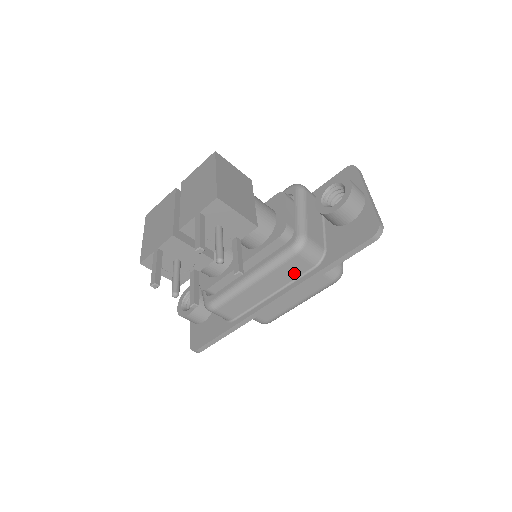
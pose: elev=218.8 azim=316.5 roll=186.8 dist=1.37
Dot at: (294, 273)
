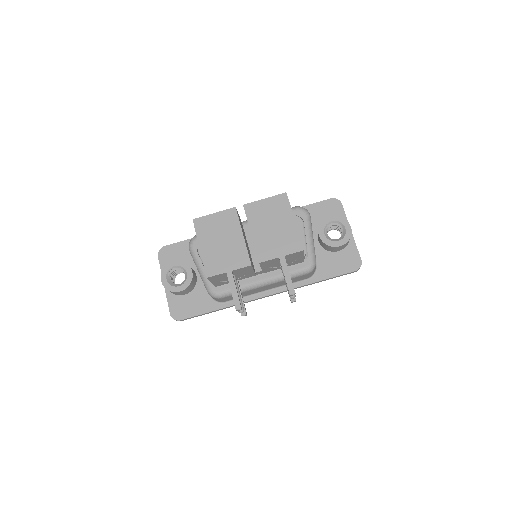
Dot at: (293, 281)
